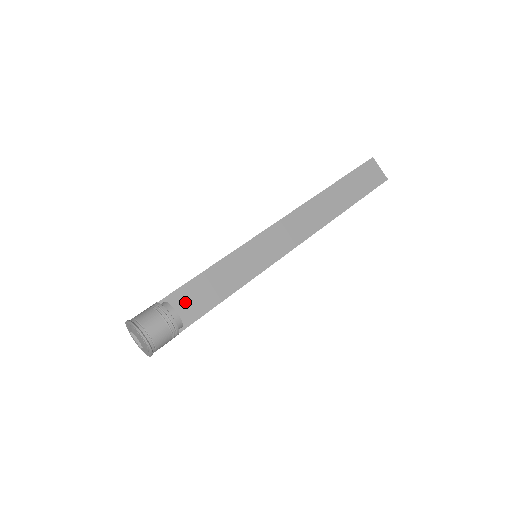
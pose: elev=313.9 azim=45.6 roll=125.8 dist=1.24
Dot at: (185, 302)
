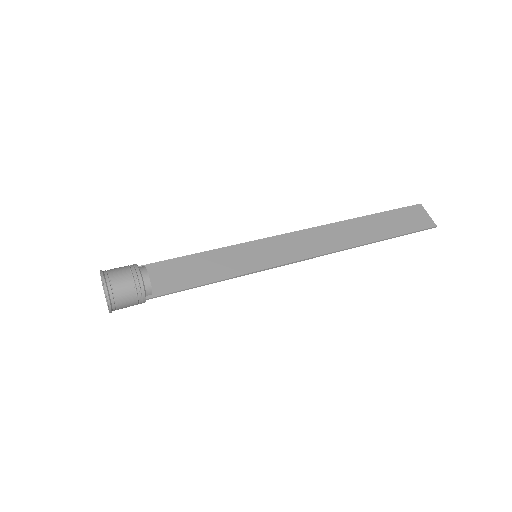
Dot at: (165, 274)
